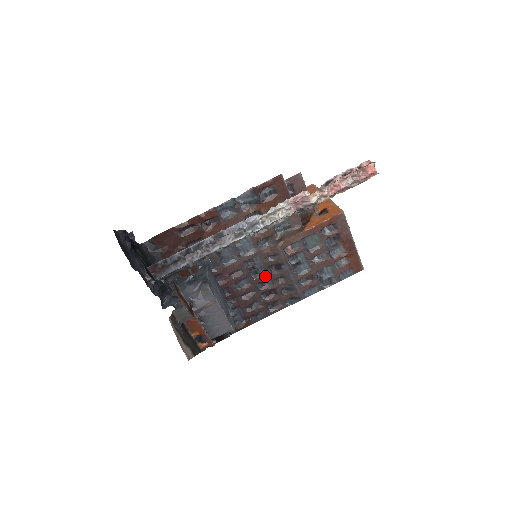
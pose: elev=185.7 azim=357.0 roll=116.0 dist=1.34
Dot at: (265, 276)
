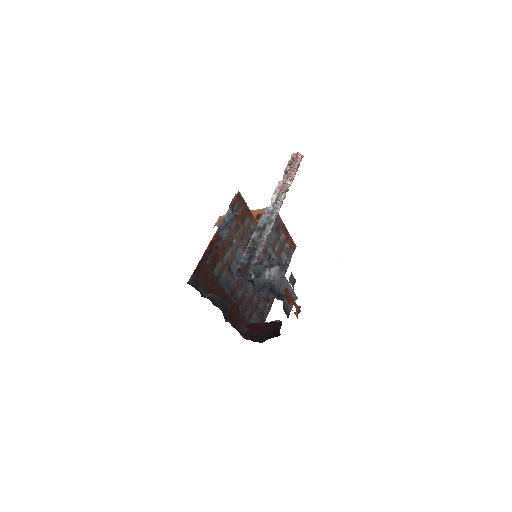
Dot at: occluded
